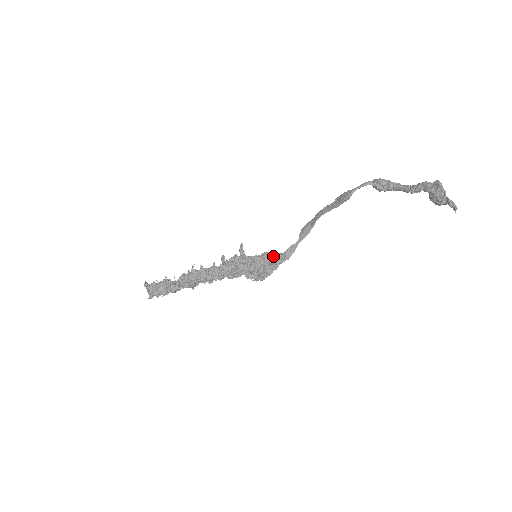
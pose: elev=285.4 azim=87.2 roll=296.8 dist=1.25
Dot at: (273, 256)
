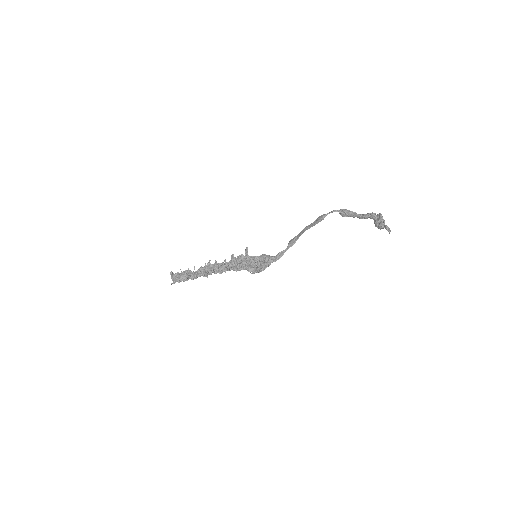
Dot at: (268, 257)
